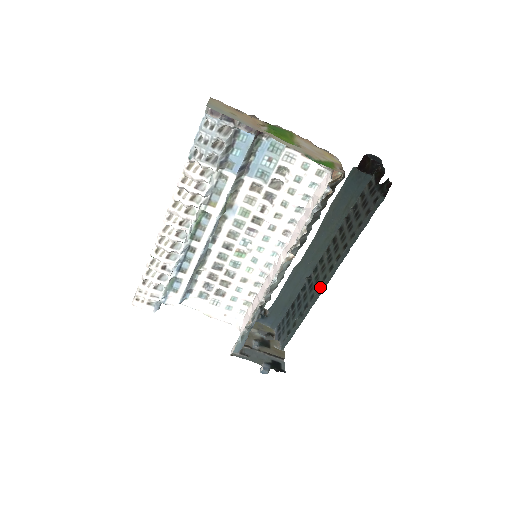
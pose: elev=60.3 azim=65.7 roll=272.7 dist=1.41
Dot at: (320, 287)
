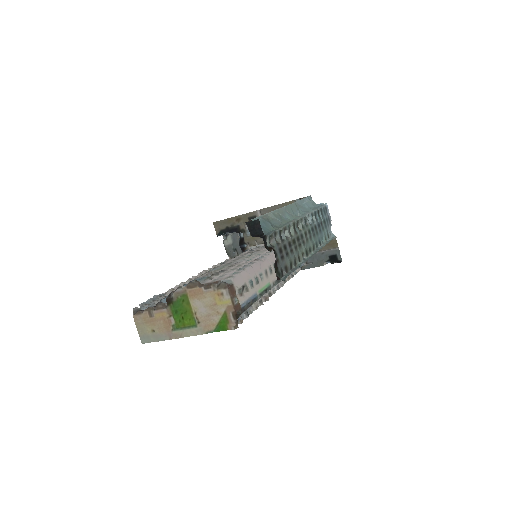
Dot at: (313, 252)
